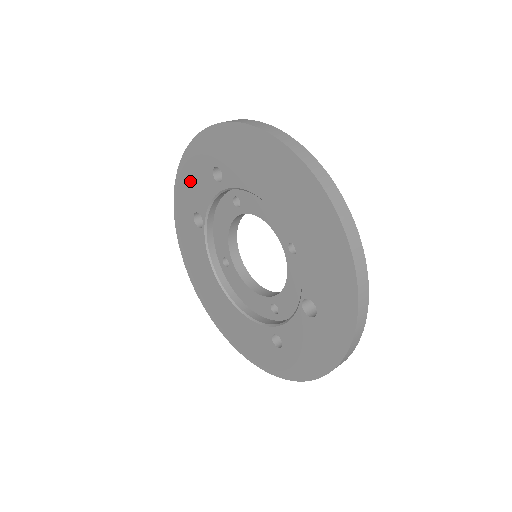
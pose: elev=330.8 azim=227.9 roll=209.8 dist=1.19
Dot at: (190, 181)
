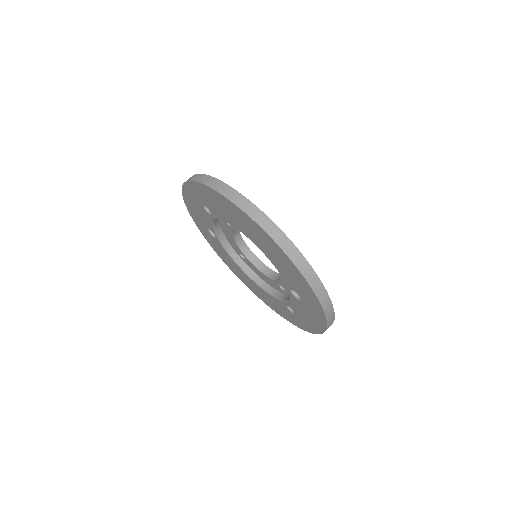
Dot at: (195, 210)
